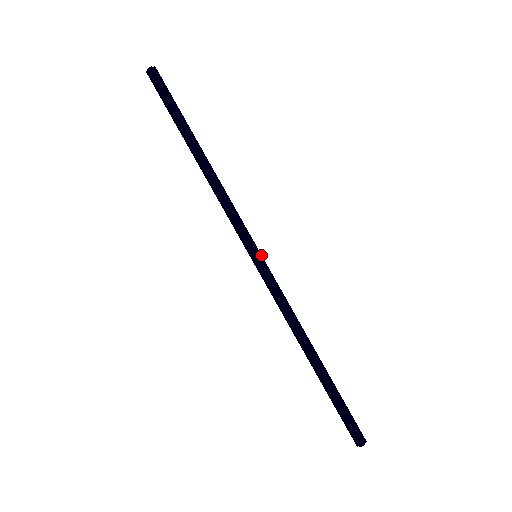
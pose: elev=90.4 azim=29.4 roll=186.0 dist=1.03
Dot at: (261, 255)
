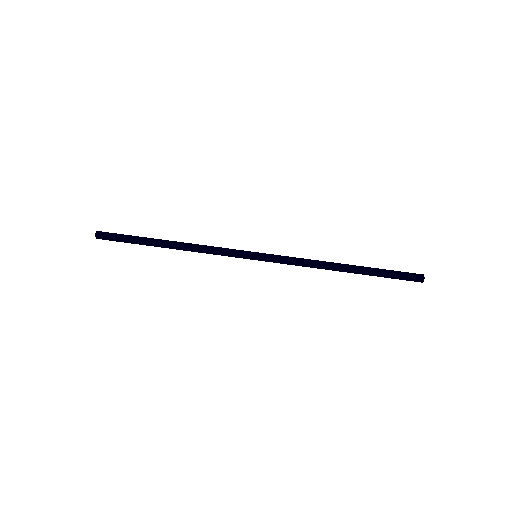
Dot at: (258, 253)
